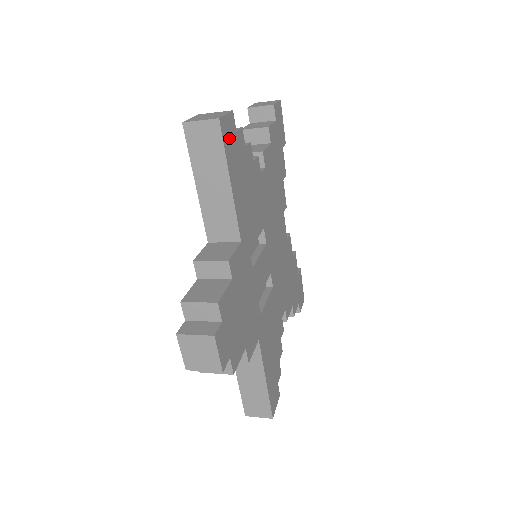
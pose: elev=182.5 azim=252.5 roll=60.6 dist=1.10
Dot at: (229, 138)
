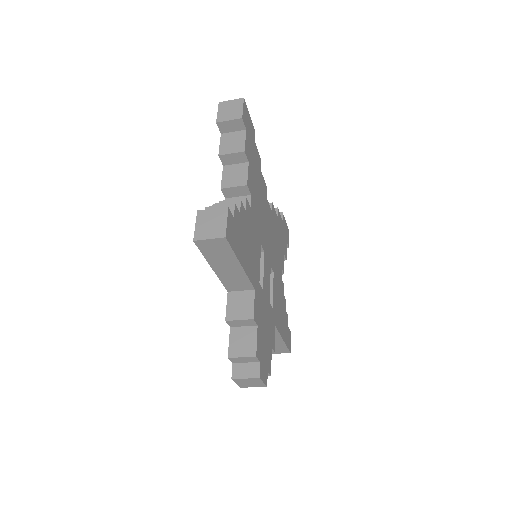
Dot at: (232, 235)
